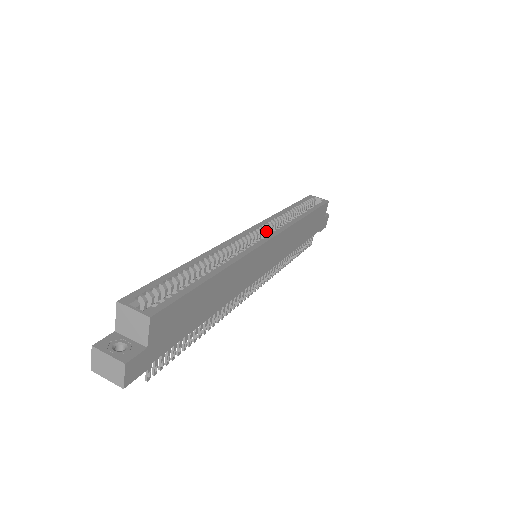
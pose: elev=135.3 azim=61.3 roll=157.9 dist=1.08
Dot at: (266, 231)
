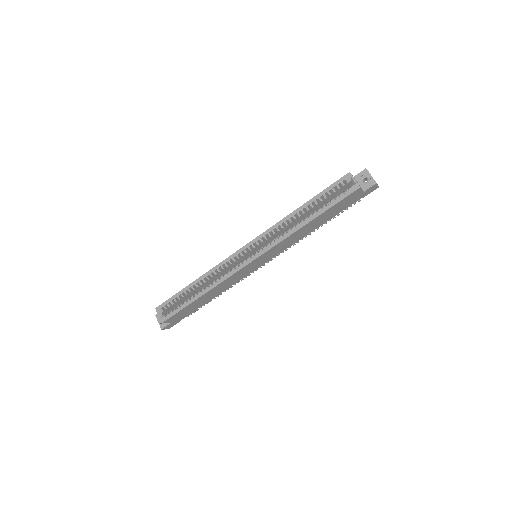
Dot at: (263, 242)
